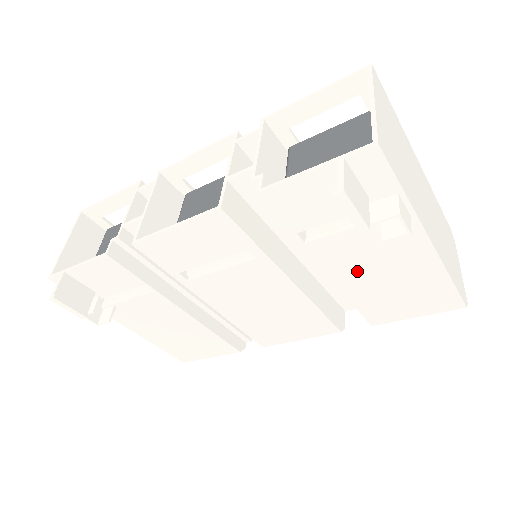
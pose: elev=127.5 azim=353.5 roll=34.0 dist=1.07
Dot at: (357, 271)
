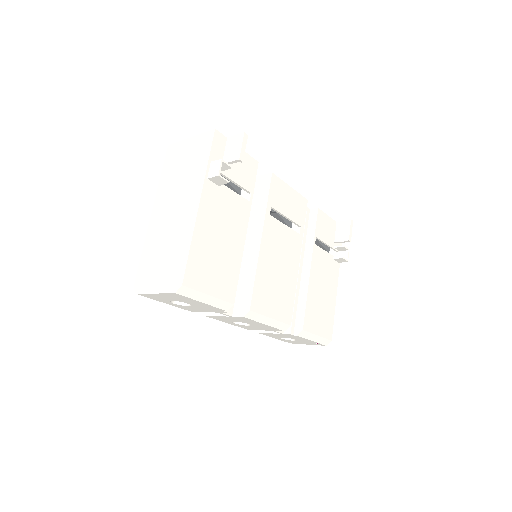
Dot at: (318, 278)
